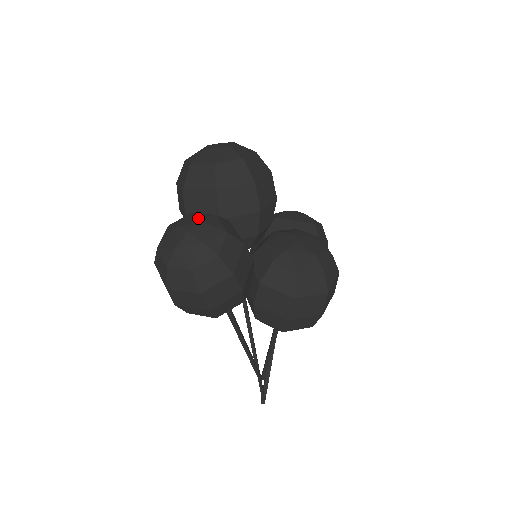
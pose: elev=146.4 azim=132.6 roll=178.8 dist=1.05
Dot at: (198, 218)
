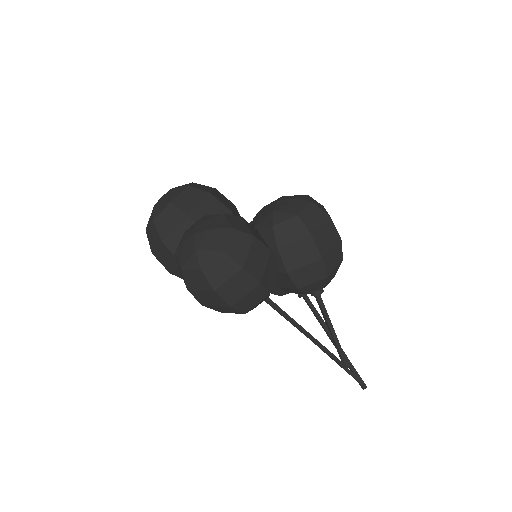
Dot at: (193, 225)
